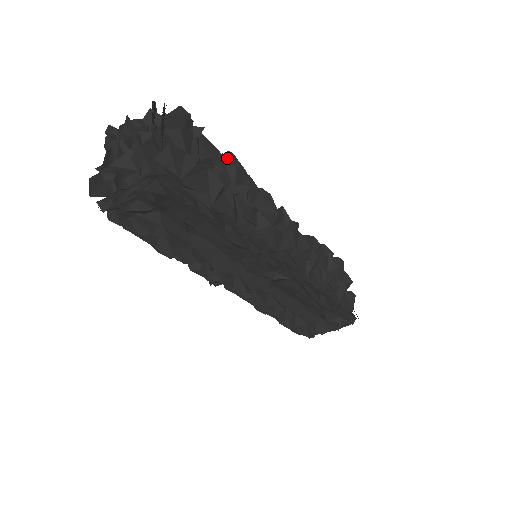
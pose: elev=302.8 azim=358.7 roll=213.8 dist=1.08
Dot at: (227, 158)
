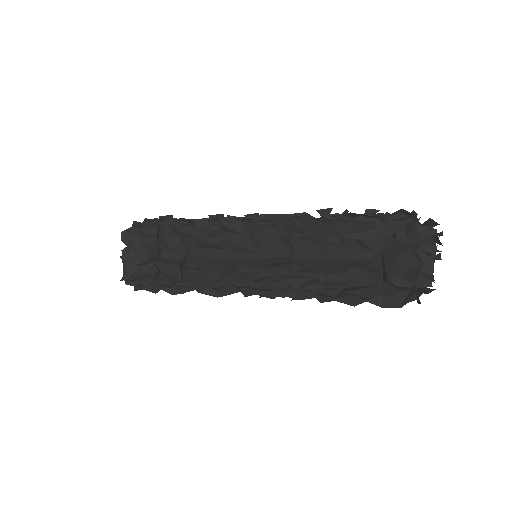
Dot at: occluded
